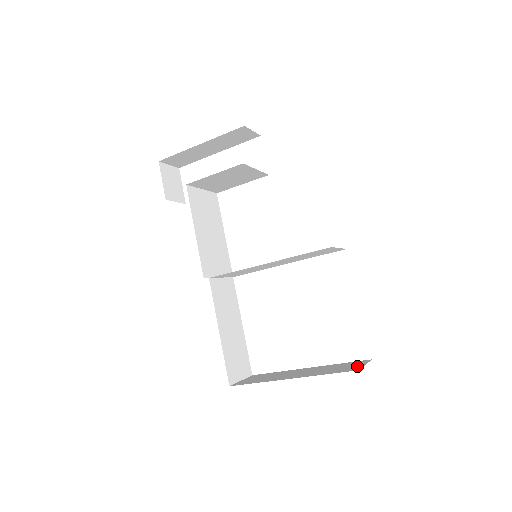
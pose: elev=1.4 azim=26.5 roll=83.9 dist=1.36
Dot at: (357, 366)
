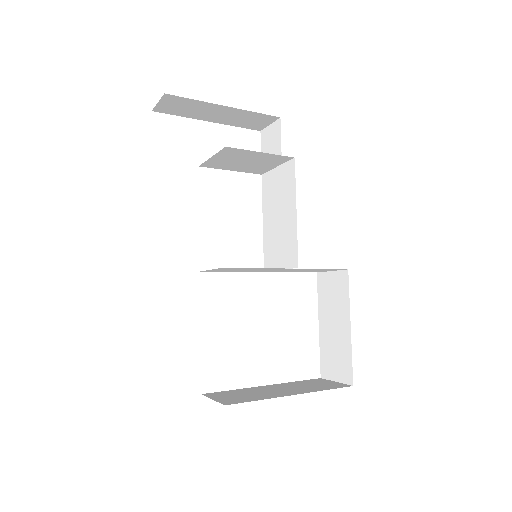
Dot at: (334, 383)
